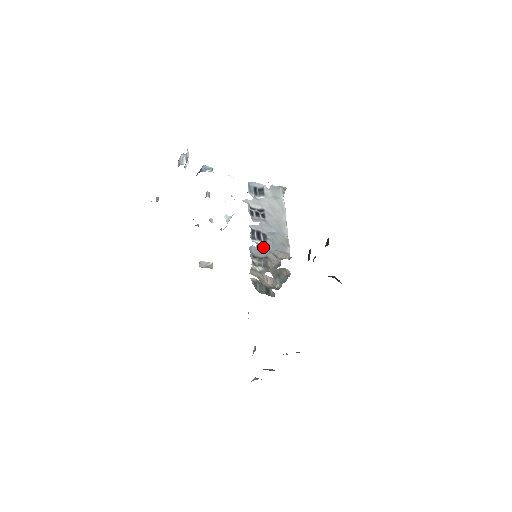
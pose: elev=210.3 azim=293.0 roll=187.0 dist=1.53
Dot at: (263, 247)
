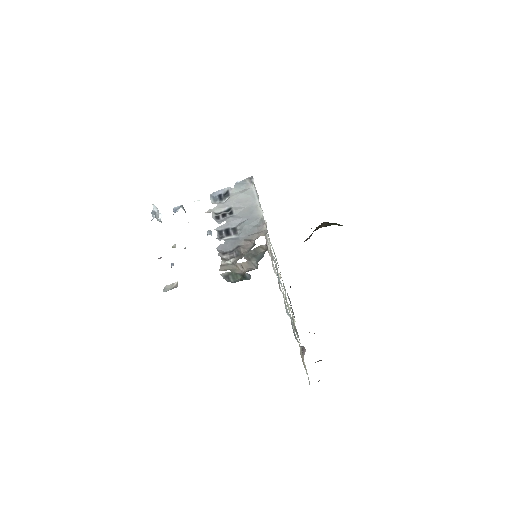
Dot at: (233, 240)
